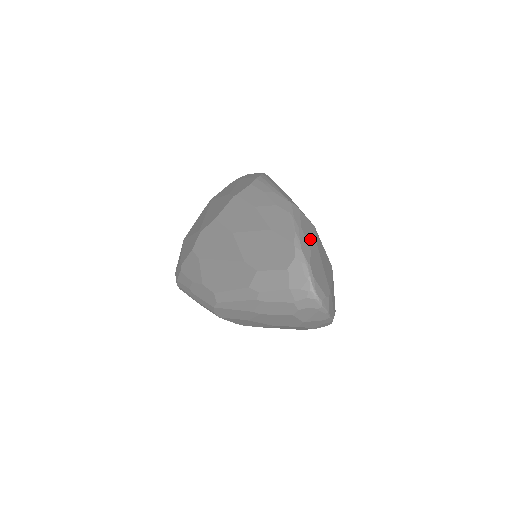
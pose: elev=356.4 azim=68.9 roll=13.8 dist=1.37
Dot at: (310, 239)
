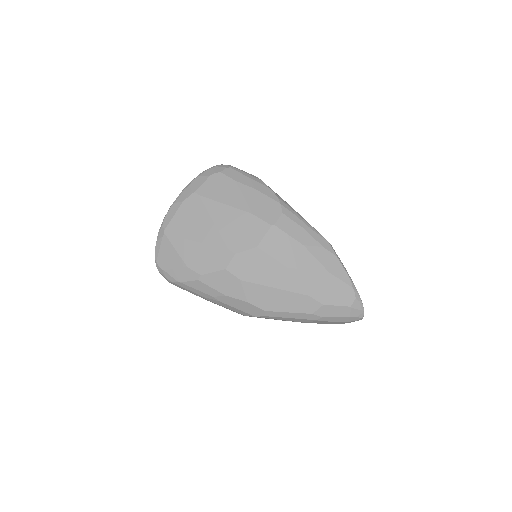
Dot at: occluded
